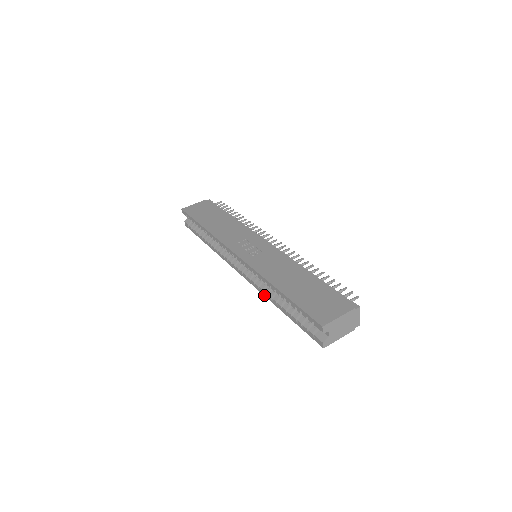
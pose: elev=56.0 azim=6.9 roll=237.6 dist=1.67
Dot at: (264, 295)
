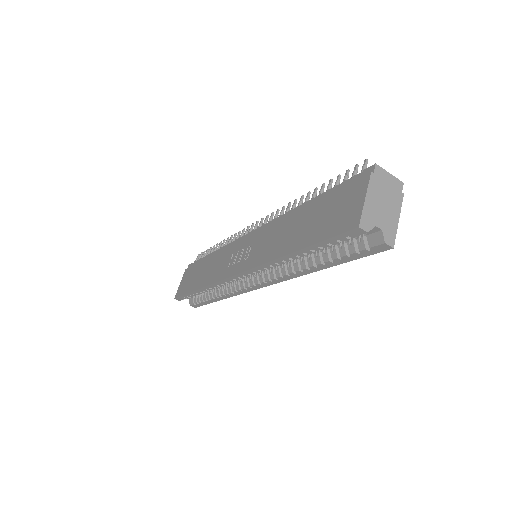
Dot at: (294, 277)
